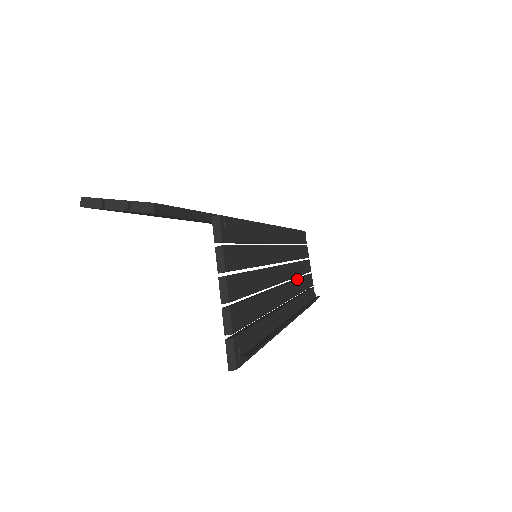
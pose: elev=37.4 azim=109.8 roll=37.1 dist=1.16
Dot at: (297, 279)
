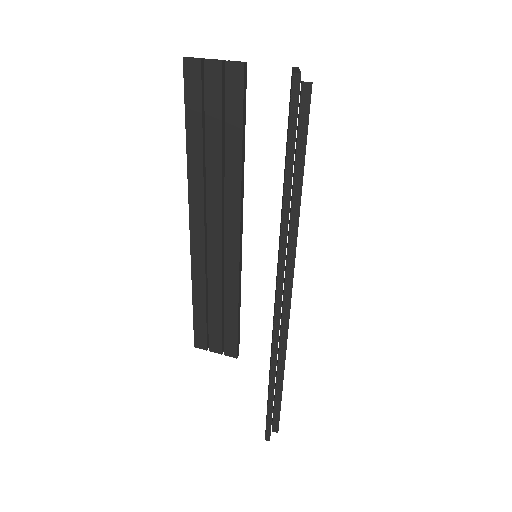
Dot at: occluded
